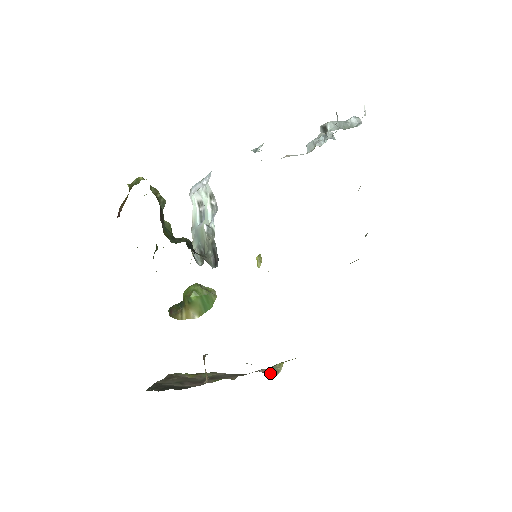
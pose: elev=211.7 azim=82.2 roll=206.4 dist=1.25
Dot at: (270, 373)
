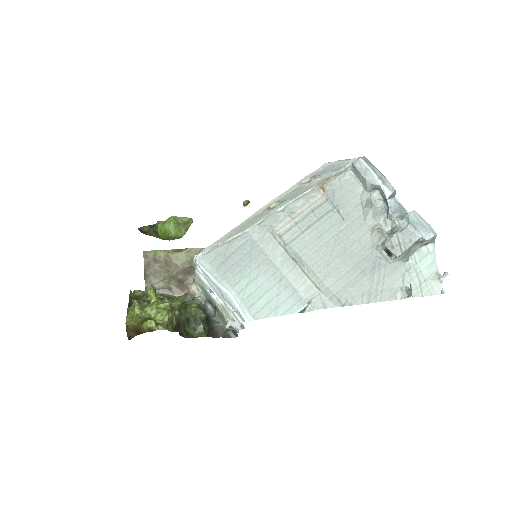
Dot at: occluded
